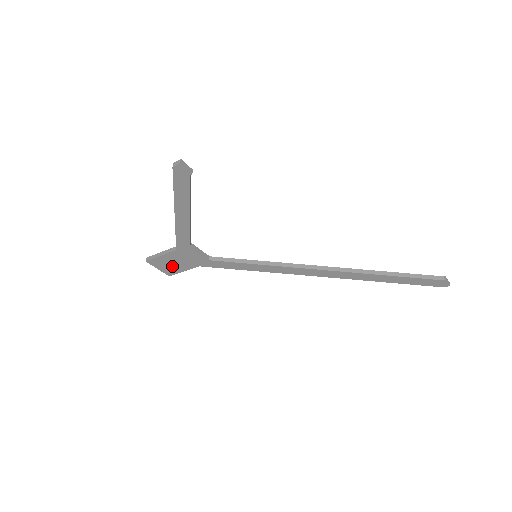
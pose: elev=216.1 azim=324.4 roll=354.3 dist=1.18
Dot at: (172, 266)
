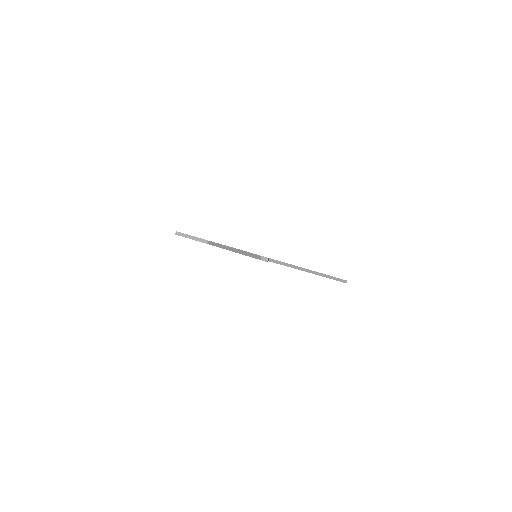
Dot at: occluded
